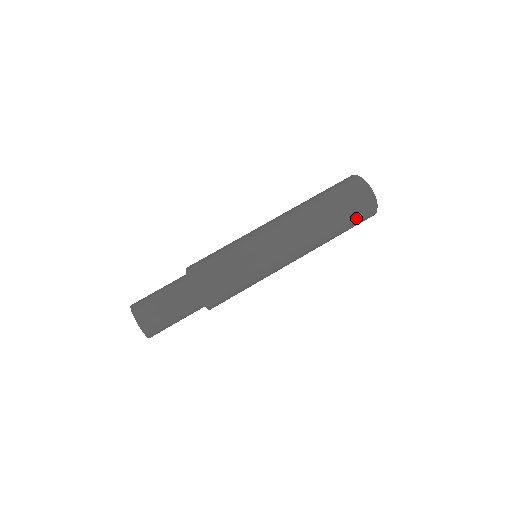
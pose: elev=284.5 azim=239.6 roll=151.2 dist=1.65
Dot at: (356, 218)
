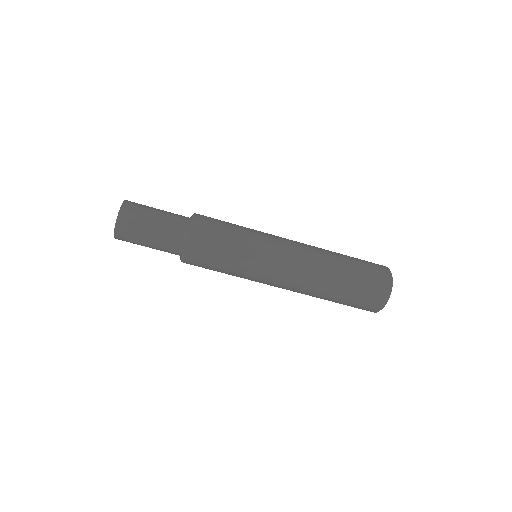
Dot at: occluded
